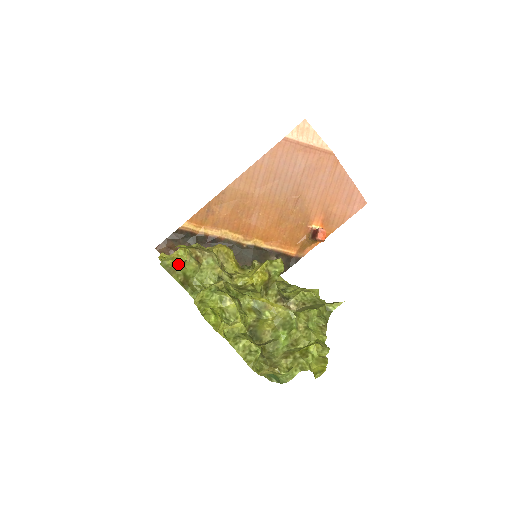
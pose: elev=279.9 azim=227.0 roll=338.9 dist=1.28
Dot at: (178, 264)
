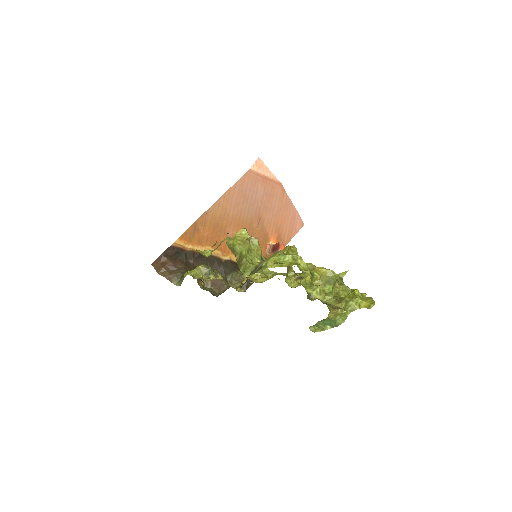
Dot at: (237, 244)
